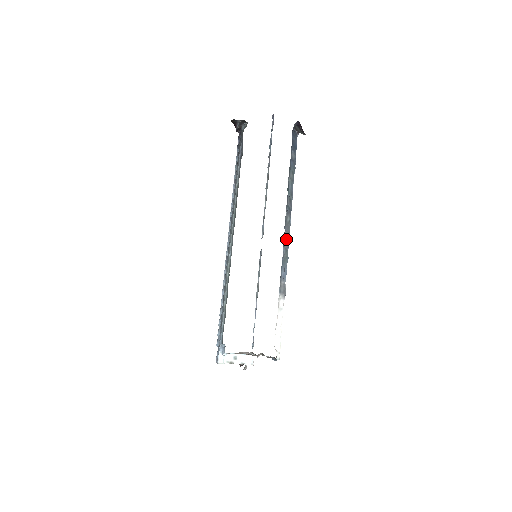
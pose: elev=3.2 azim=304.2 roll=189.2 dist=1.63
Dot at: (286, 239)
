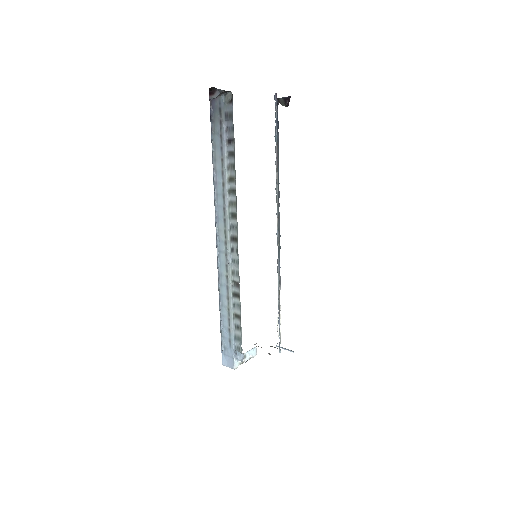
Dot at: (279, 231)
